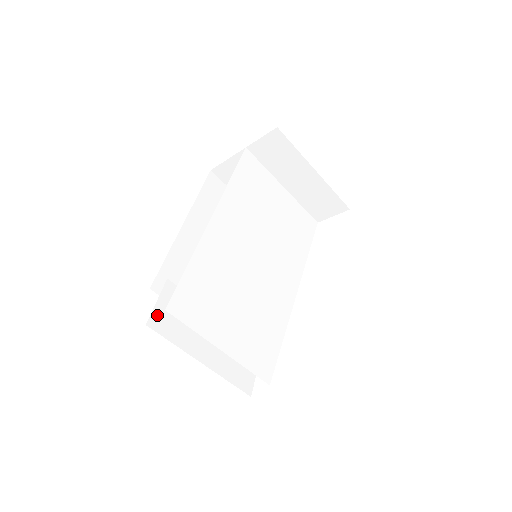
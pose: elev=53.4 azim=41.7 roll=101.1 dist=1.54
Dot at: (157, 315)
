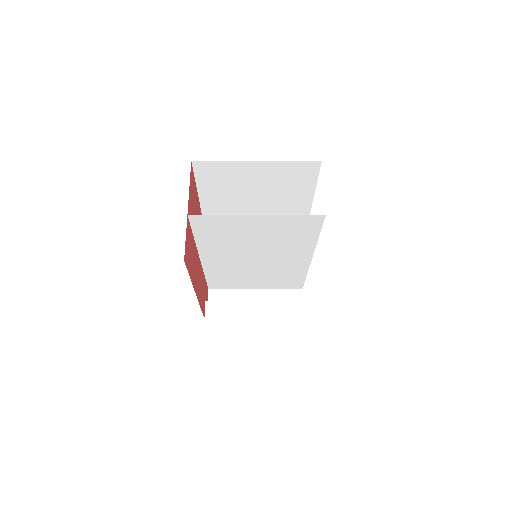
Dot at: occluded
